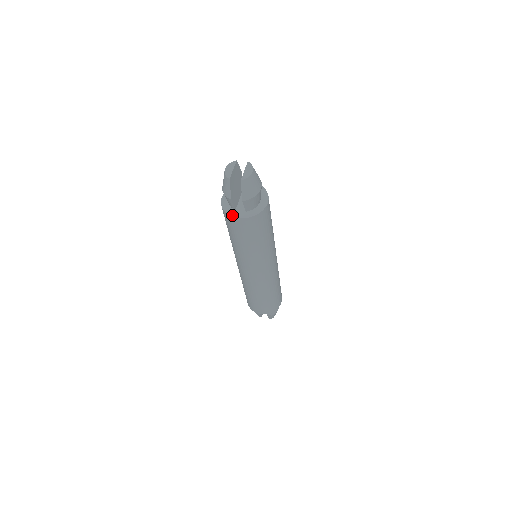
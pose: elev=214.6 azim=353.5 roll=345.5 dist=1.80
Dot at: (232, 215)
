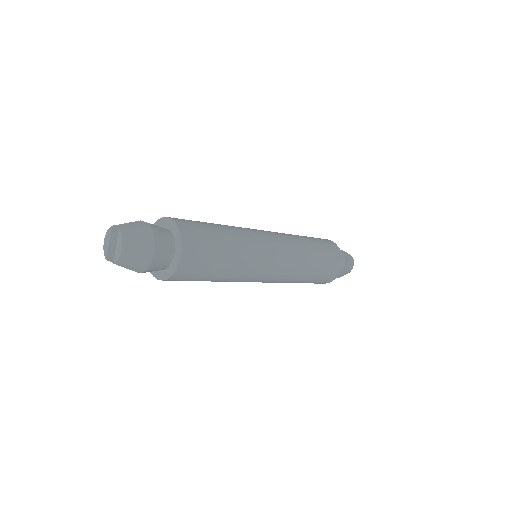
Dot at: (153, 274)
